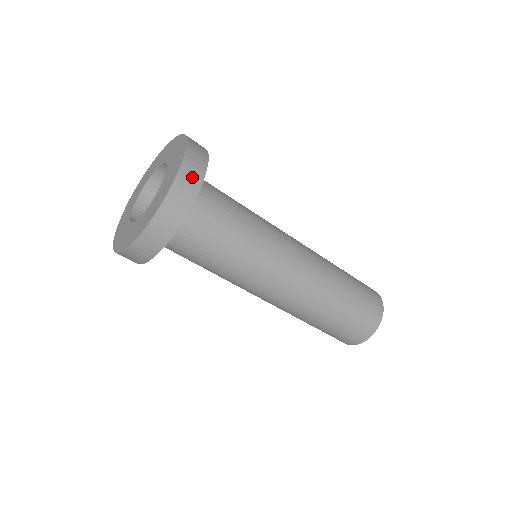
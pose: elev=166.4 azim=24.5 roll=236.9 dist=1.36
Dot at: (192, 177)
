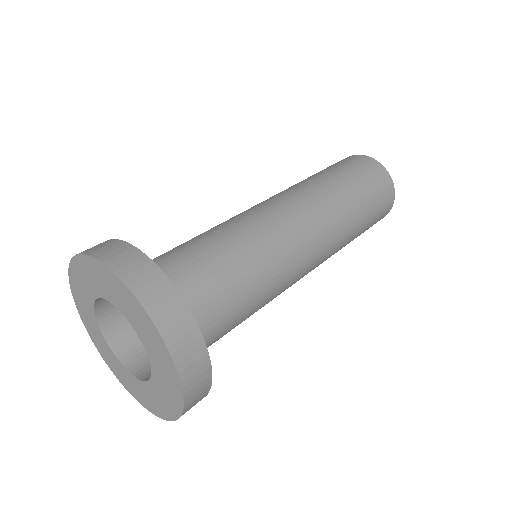
Dot at: (196, 366)
